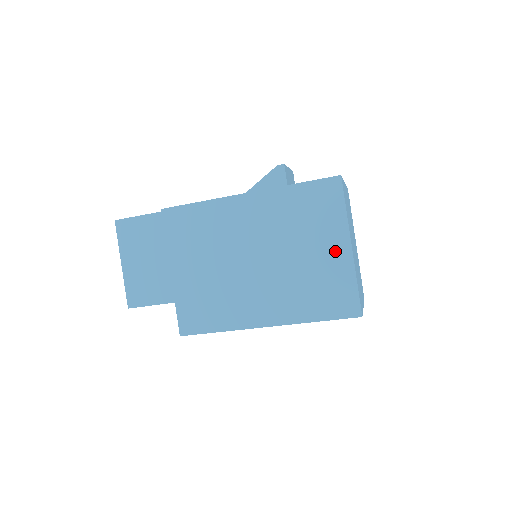
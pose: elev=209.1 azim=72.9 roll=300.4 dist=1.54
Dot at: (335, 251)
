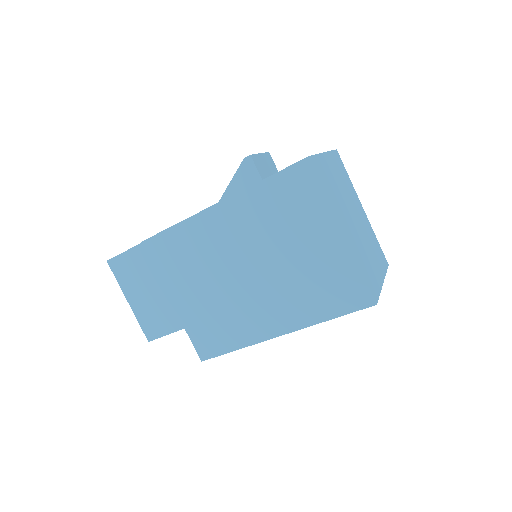
Dot at: (327, 242)
